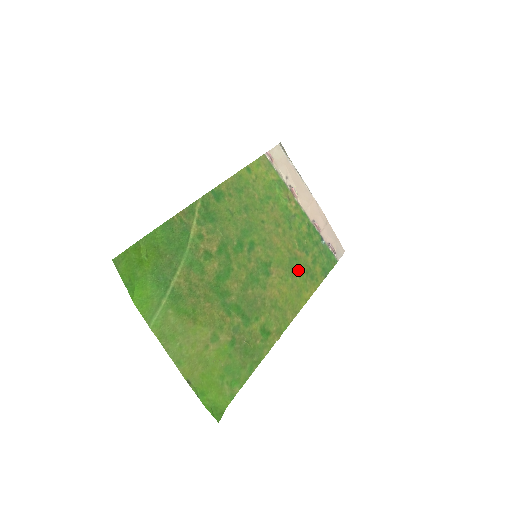
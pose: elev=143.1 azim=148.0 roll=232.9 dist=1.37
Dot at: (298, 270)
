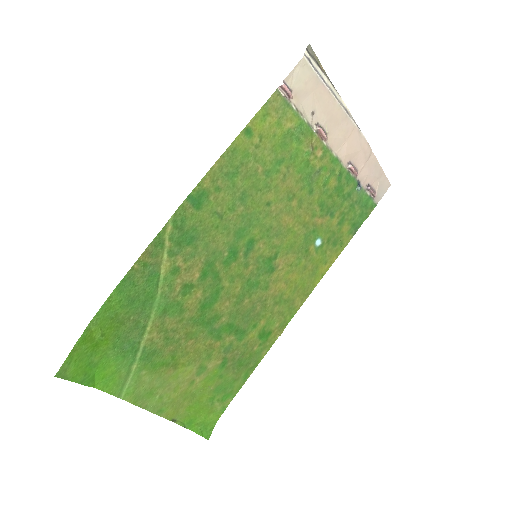
Dot at: (316, 244)
